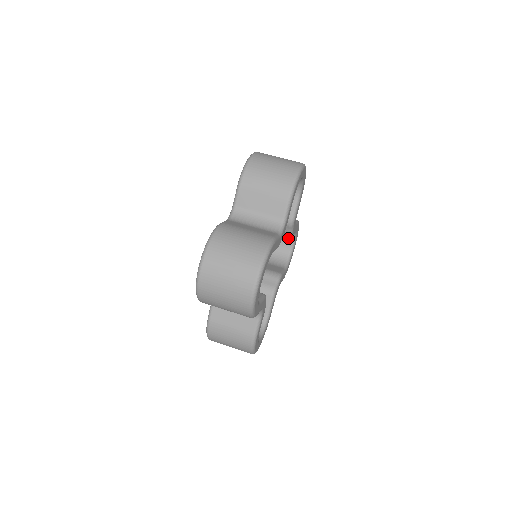
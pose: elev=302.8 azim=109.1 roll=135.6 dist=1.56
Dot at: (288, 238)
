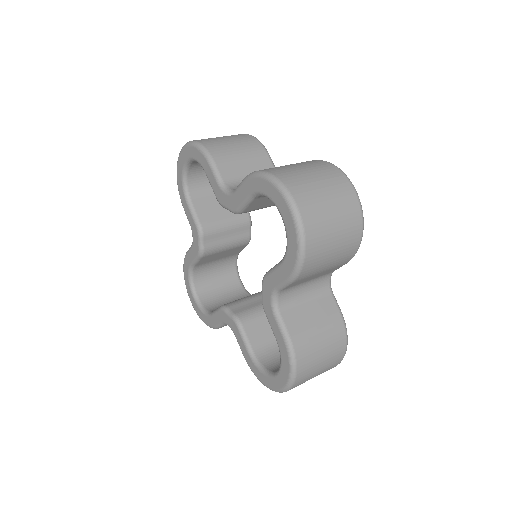
Dot at: (231, 271)
